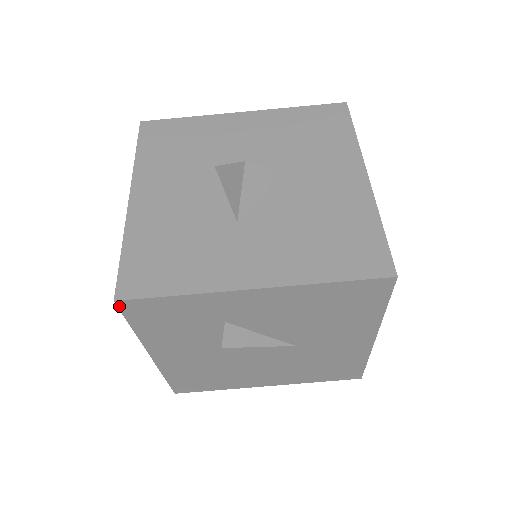
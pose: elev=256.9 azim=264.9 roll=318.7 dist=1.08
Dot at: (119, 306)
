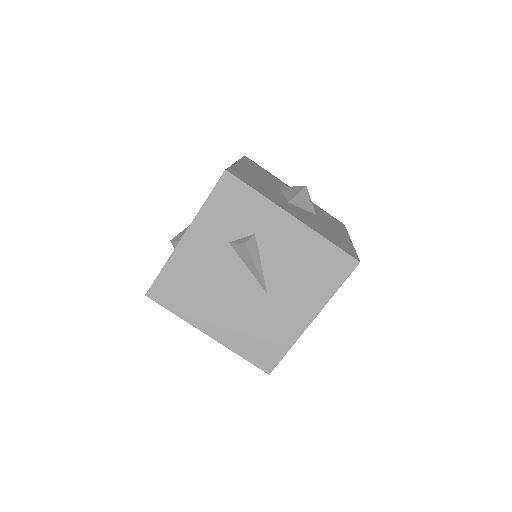
Dot at: (223, 176)
